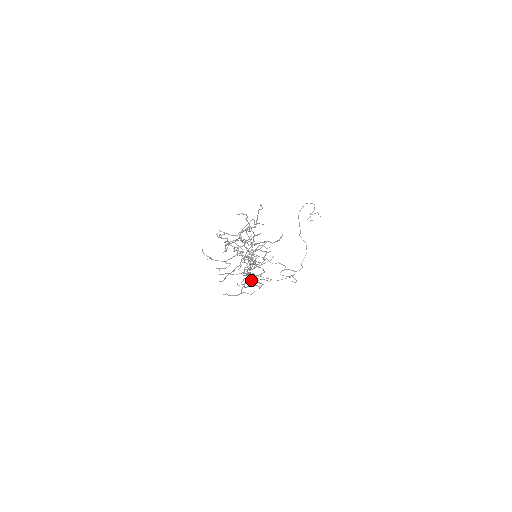
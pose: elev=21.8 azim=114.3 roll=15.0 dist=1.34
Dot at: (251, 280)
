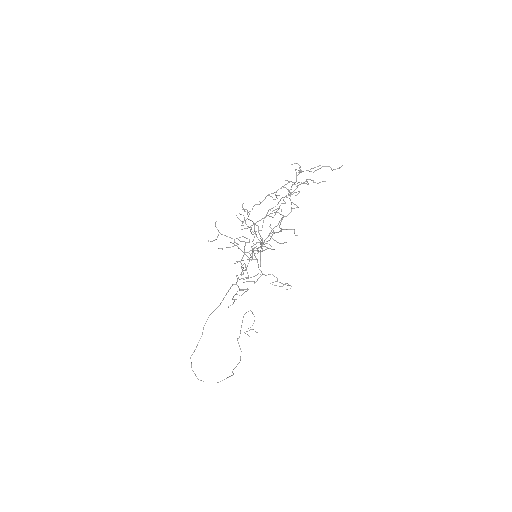
Dot at: occluded
